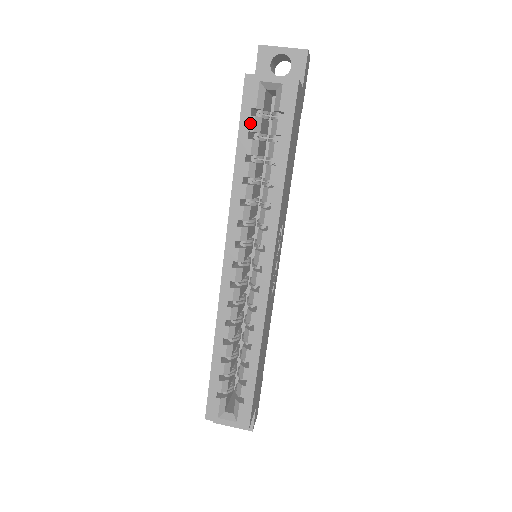
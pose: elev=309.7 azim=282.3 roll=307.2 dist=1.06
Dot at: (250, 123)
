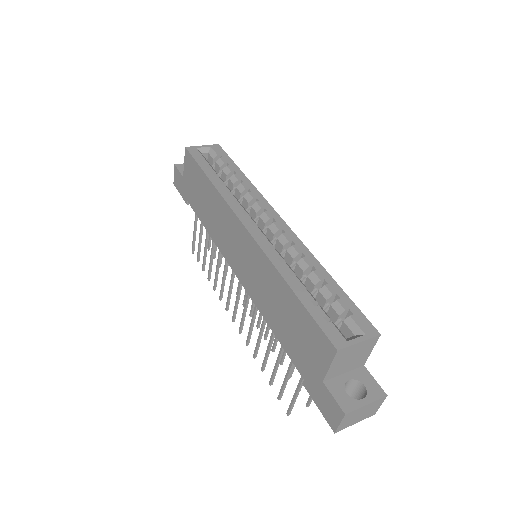
Dot at: (204, 162)
